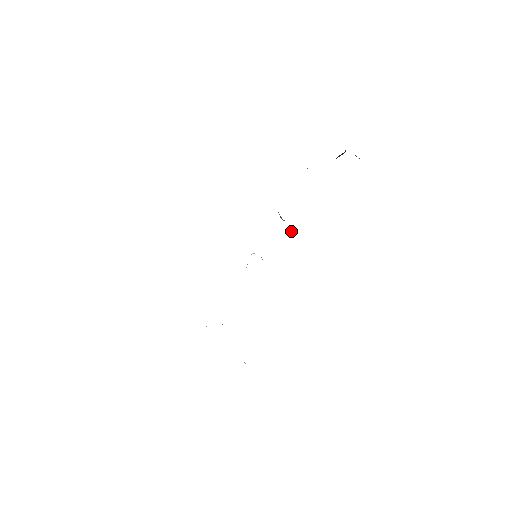
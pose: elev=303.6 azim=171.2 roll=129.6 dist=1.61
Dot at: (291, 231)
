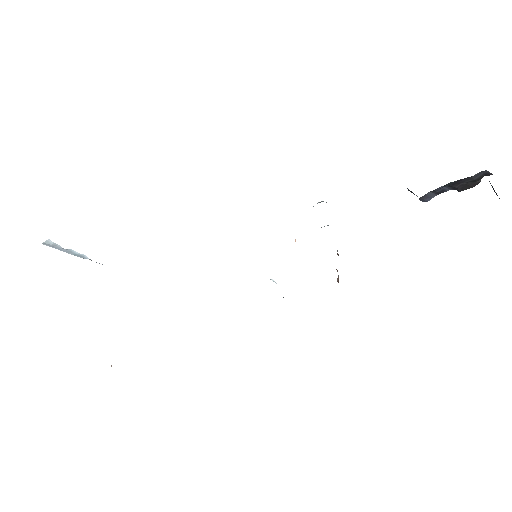
Dot at: occluded
